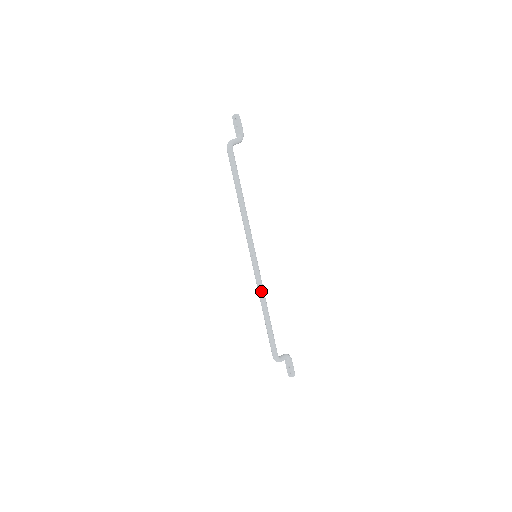
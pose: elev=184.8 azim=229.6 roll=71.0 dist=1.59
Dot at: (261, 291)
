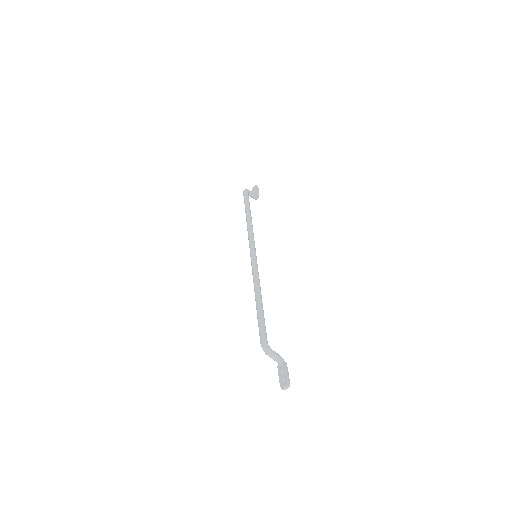
Dot at: (256, 277)
